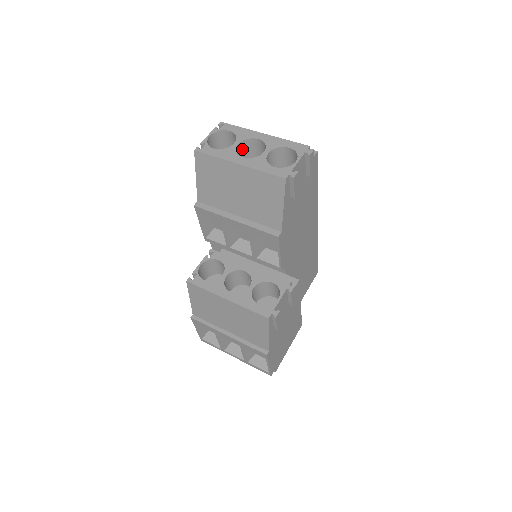
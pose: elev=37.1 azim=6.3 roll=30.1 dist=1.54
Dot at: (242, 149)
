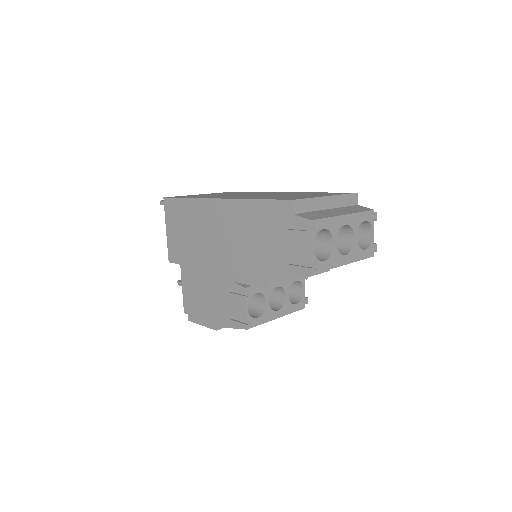
Dot at: occluded
